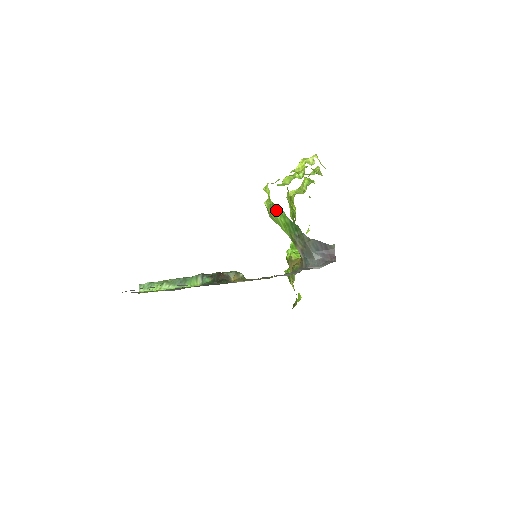
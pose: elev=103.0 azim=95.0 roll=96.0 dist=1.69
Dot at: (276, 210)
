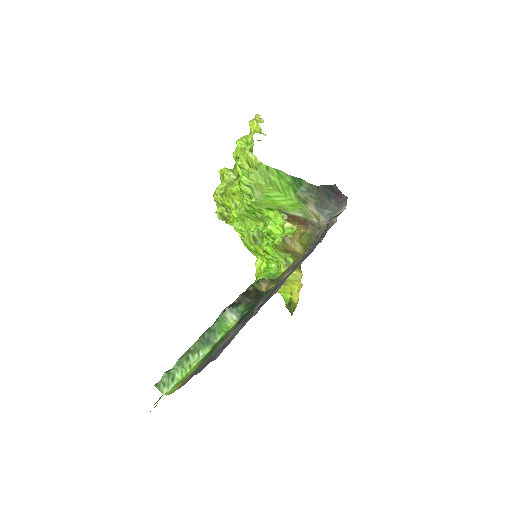
Dot at: (273, 174)
